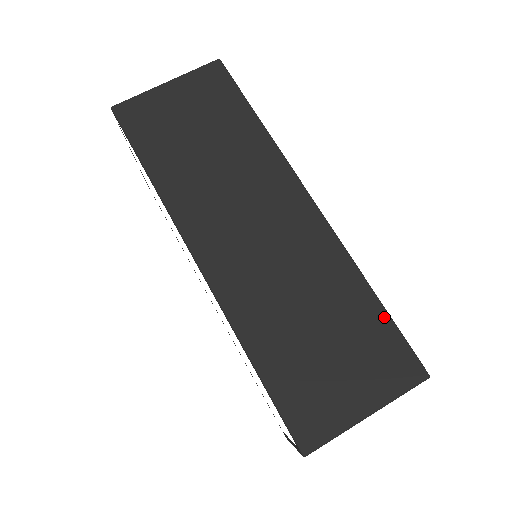
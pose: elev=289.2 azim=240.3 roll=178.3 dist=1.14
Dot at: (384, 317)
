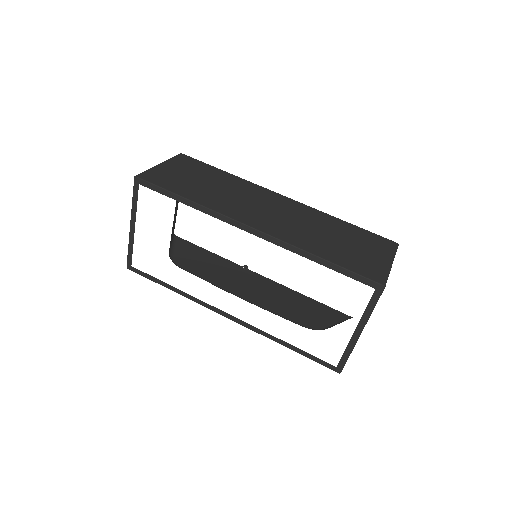
Dot at: (359, 228)
